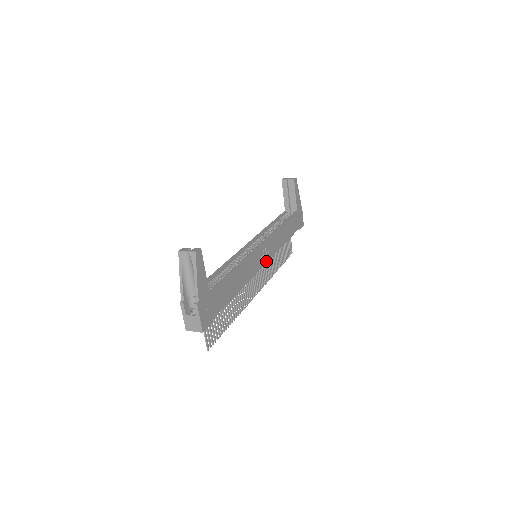
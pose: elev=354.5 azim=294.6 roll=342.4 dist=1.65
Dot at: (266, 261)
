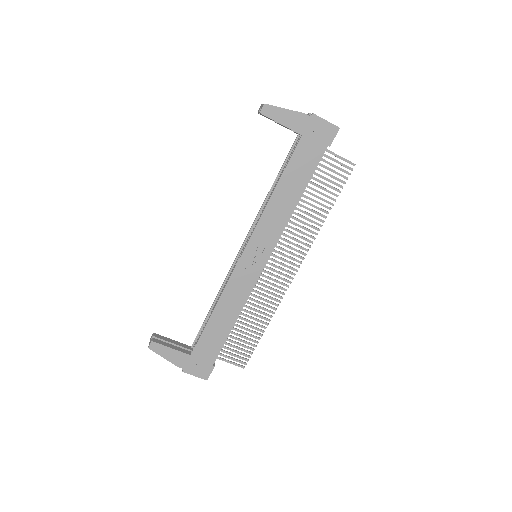
Dot at: (267, 258)
